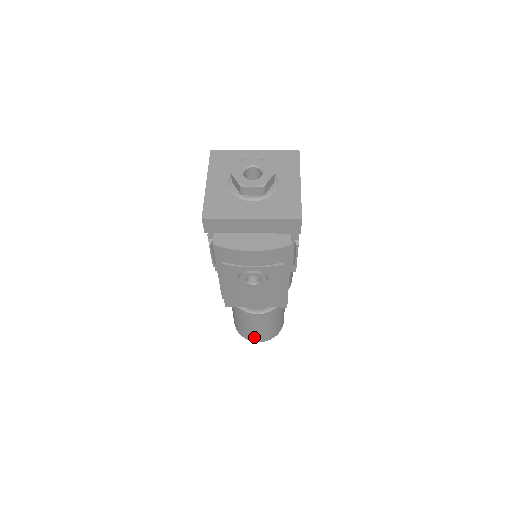
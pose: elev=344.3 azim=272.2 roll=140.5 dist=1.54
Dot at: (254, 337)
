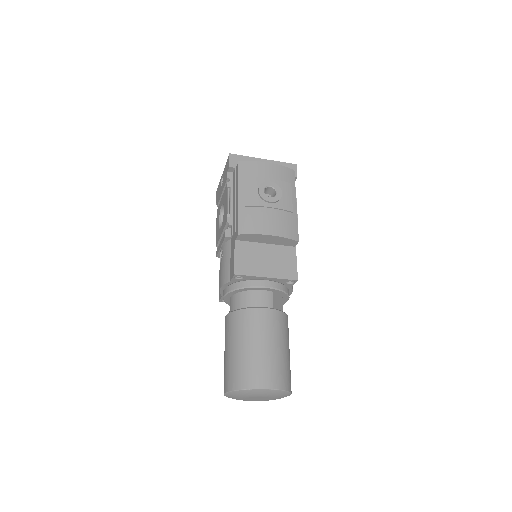
Dot at: (261, 374)
